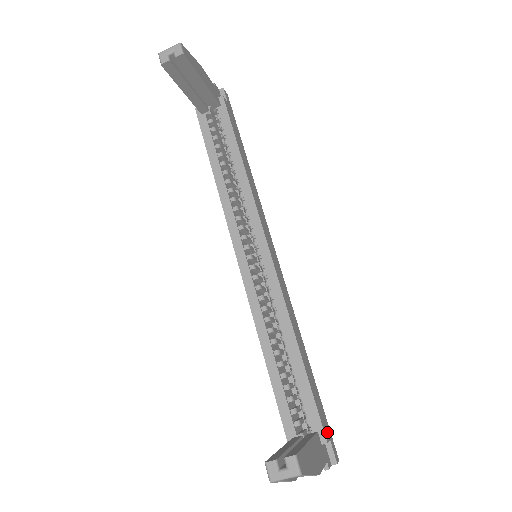
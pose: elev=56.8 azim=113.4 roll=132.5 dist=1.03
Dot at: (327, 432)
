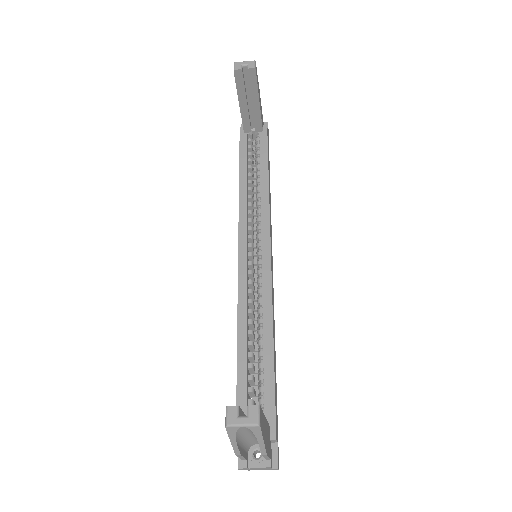
Dot at: (277, 433)
